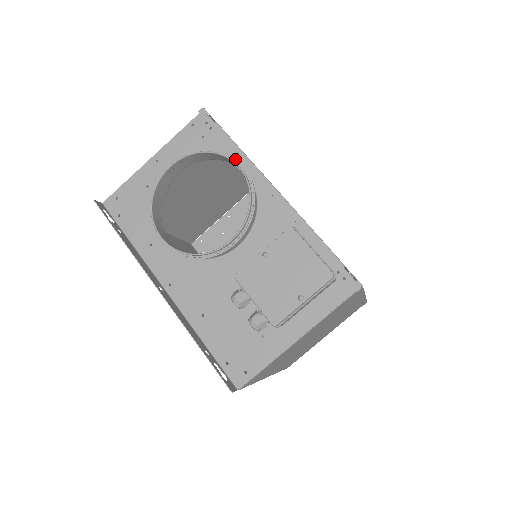
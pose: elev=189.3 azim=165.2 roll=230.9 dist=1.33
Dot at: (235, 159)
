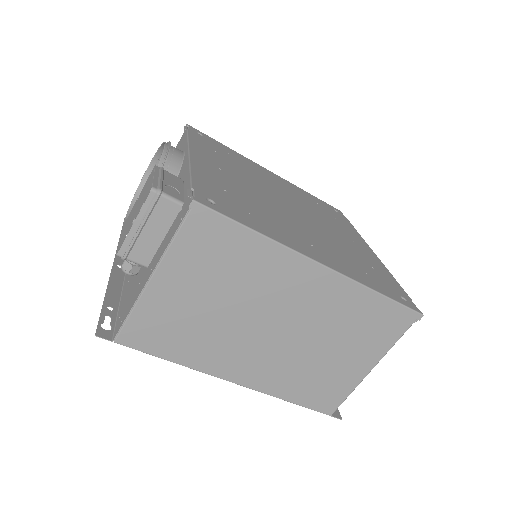
Dot at: (170, 142)
